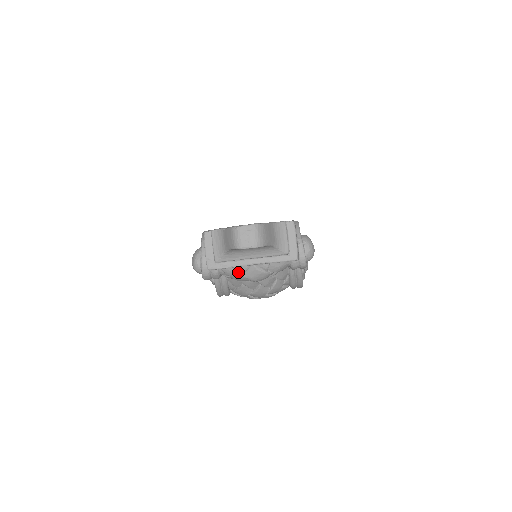
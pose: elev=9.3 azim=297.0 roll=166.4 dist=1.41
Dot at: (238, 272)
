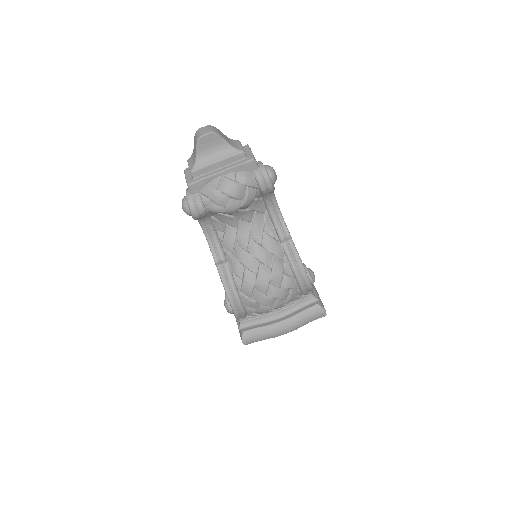
Dot at: (213, 187)
